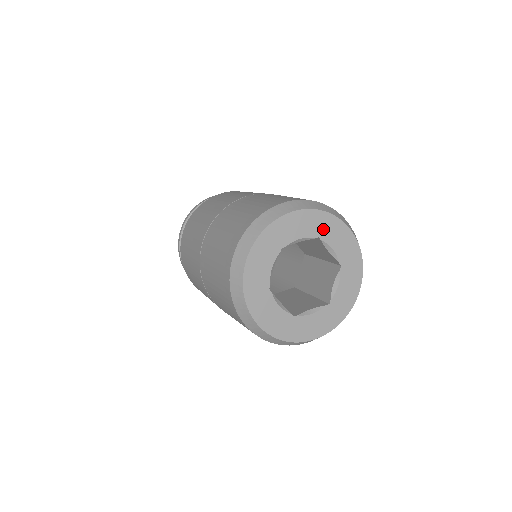
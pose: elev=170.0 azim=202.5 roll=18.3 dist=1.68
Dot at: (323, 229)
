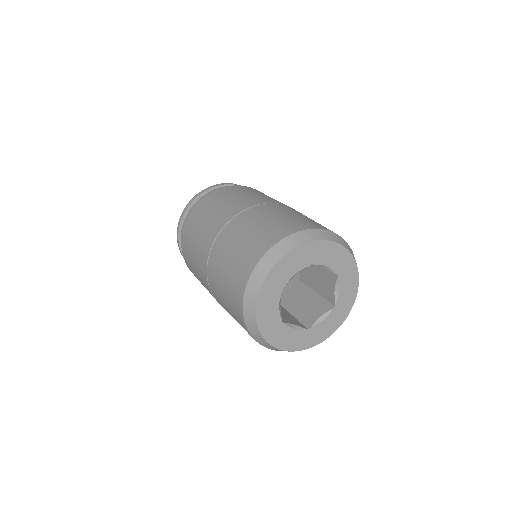
Dot at: (344, 271)
